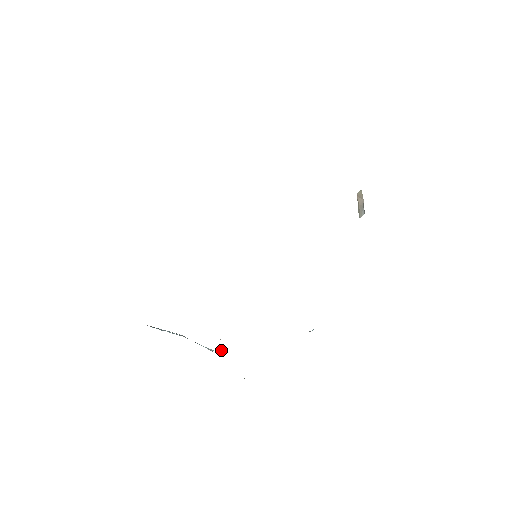
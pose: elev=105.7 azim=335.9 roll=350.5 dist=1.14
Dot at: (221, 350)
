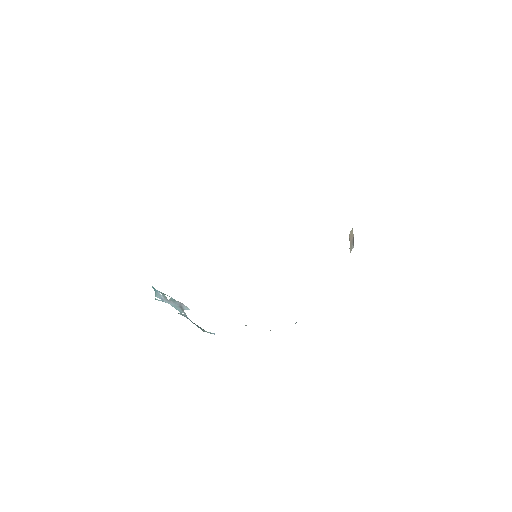
Dot at: occluded
